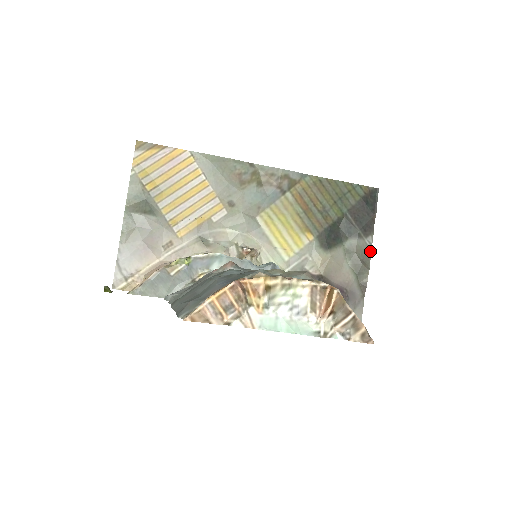
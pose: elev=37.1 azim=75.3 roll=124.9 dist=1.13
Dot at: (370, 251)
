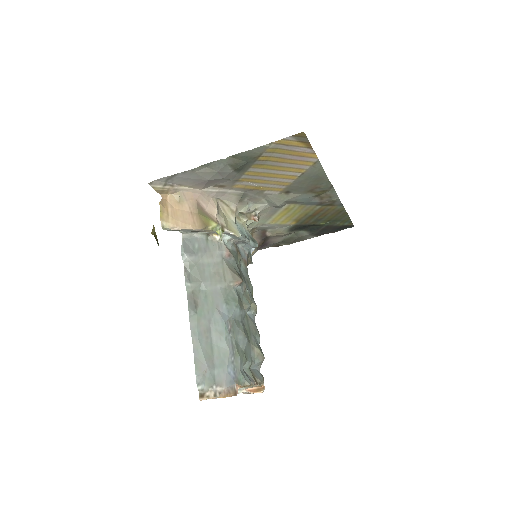
Dot at: occluded
